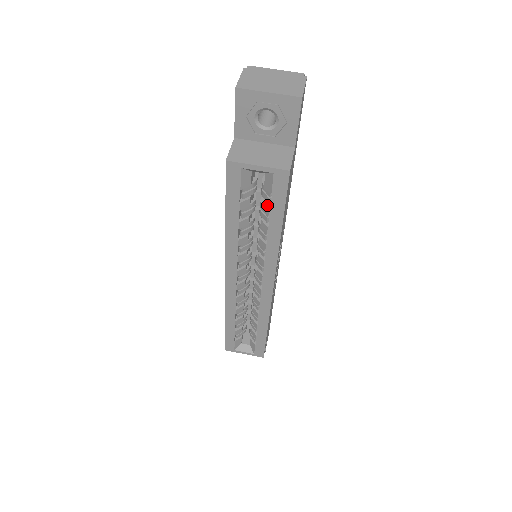
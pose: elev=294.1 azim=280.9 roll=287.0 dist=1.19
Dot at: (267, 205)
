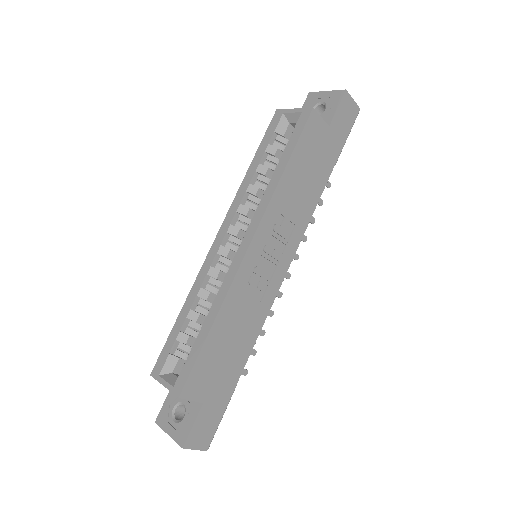
Dot at: (286, 146)
